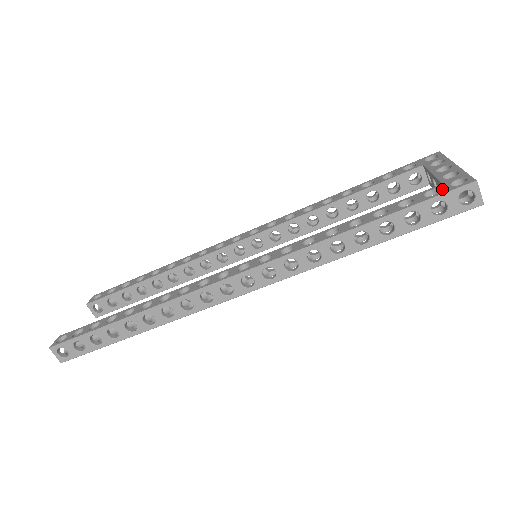
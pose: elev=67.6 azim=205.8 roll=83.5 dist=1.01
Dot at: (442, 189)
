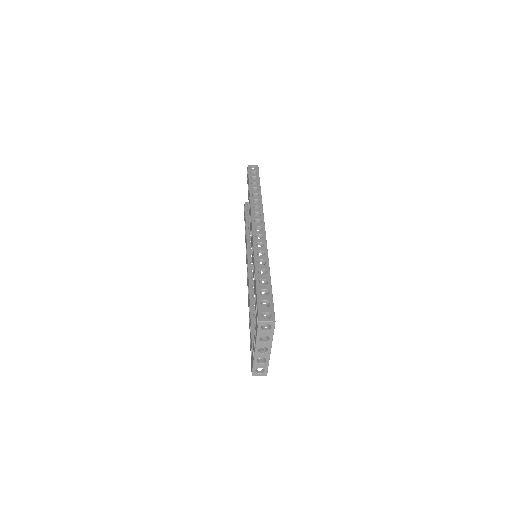
Dot at: (251, 358)
